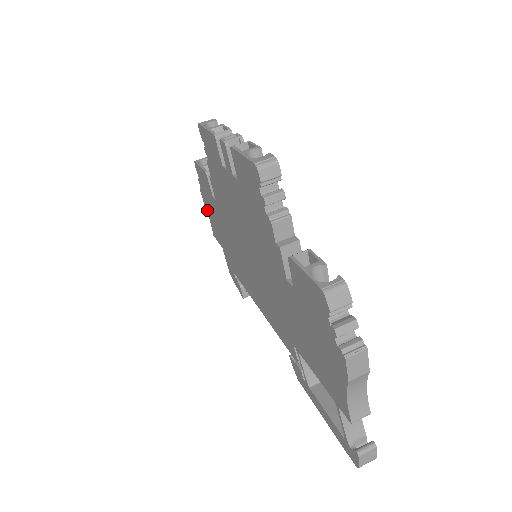
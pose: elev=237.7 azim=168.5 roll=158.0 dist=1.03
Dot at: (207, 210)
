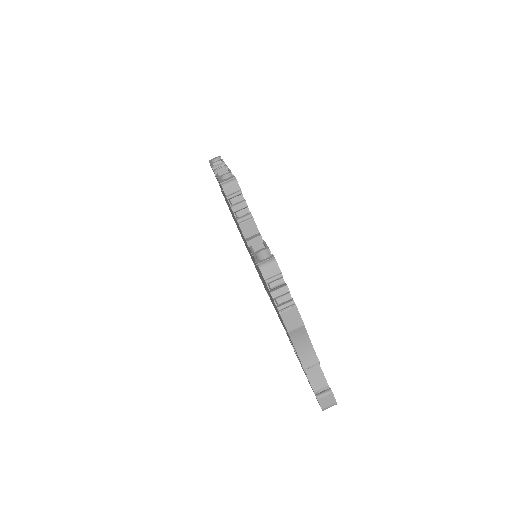
Dot at: occluded
